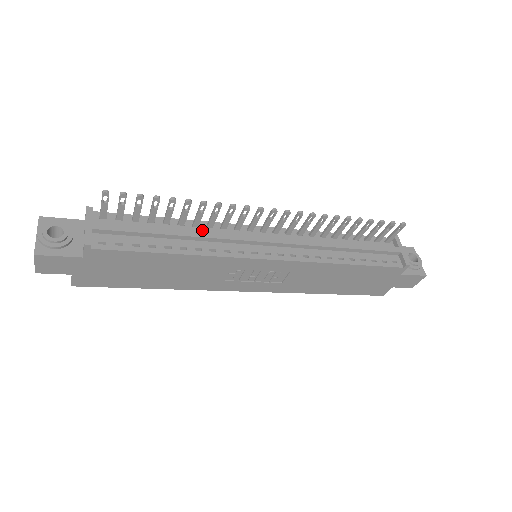
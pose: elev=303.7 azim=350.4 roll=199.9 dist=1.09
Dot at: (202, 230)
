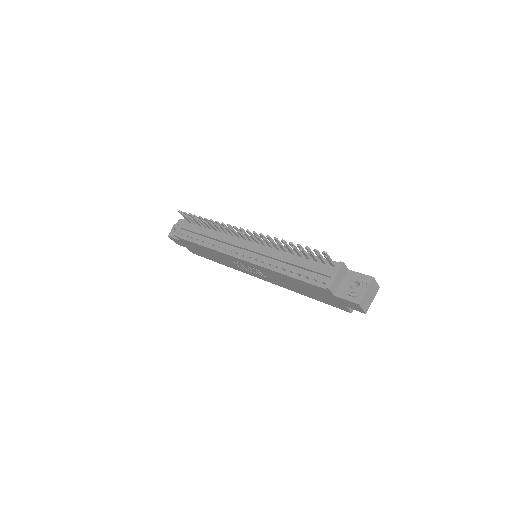
Dot at: (223, 235)
